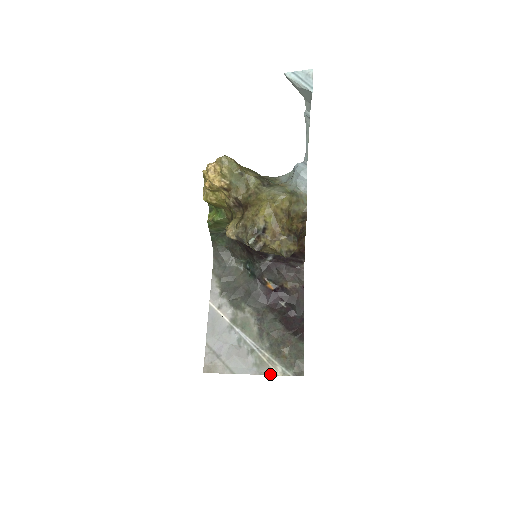
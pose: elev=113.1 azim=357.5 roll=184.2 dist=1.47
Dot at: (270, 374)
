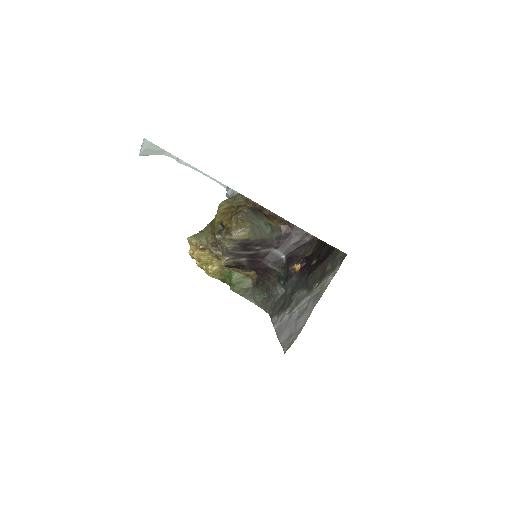
Dot at: occluded
